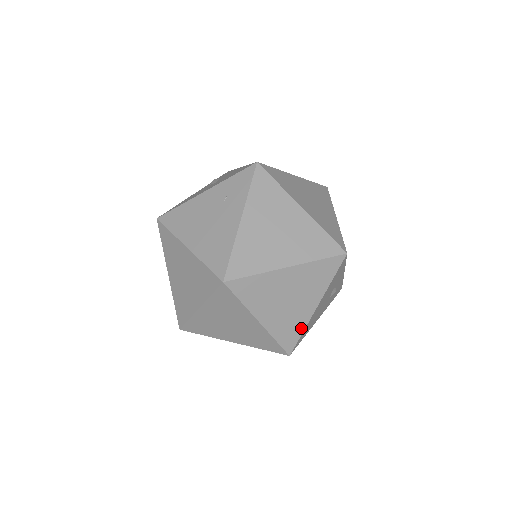
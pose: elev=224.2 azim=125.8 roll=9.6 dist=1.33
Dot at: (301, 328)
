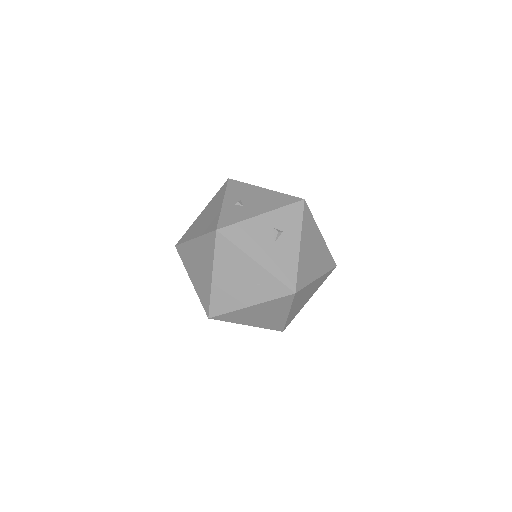
Dot at: occluded
